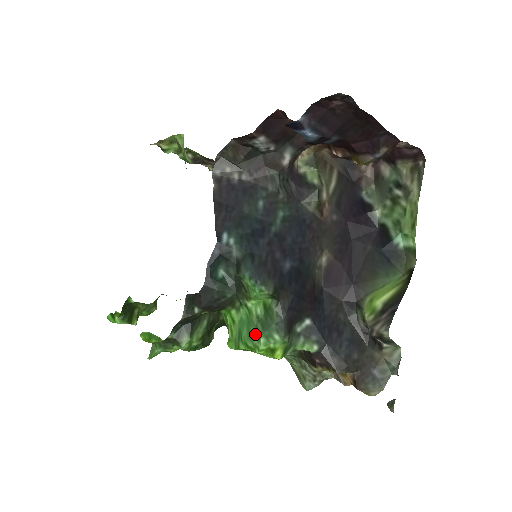
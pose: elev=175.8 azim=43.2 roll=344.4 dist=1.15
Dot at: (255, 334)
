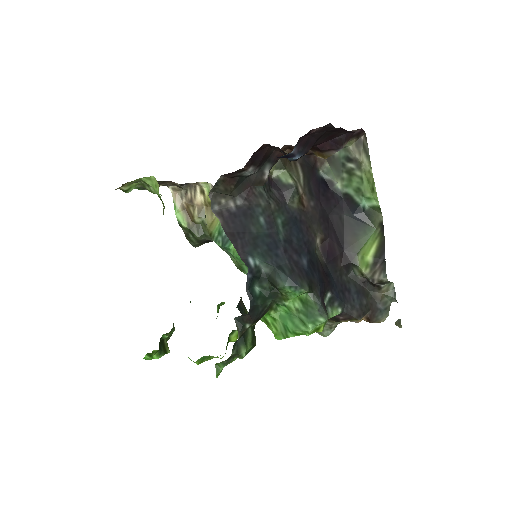
Dot at: (301, 323)
